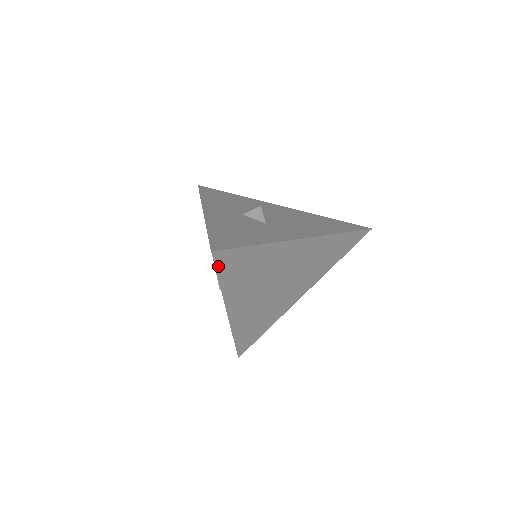
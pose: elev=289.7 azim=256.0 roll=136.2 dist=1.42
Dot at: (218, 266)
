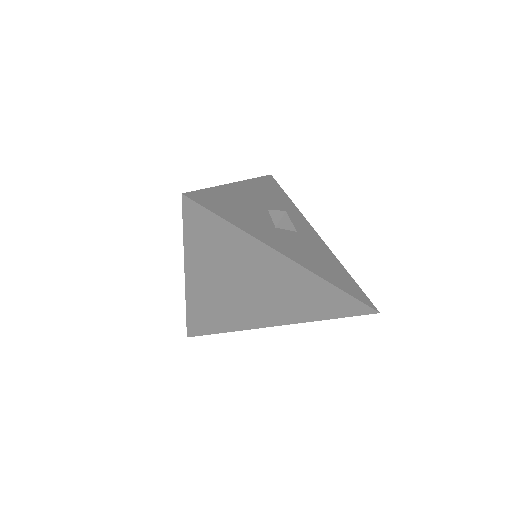
Dot at: (186, 216)
